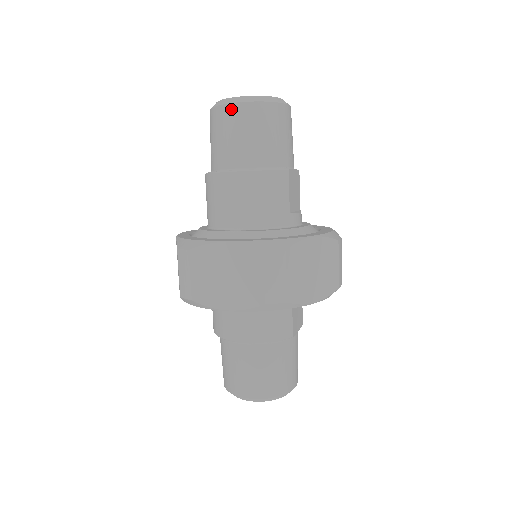
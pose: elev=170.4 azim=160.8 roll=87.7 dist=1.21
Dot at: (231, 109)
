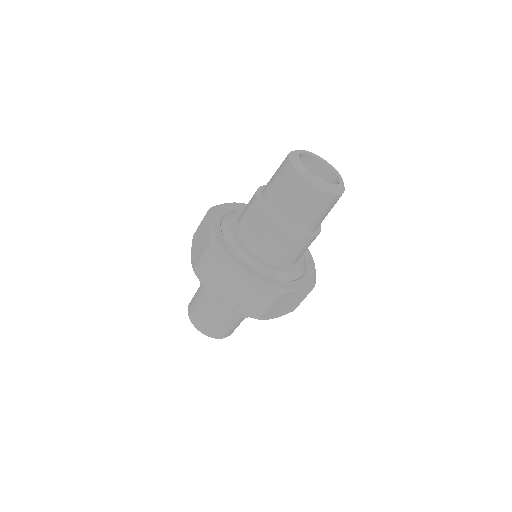
Dot at: (333, 198)
